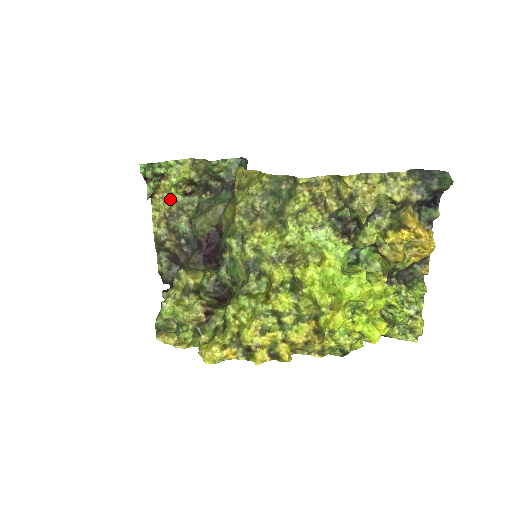
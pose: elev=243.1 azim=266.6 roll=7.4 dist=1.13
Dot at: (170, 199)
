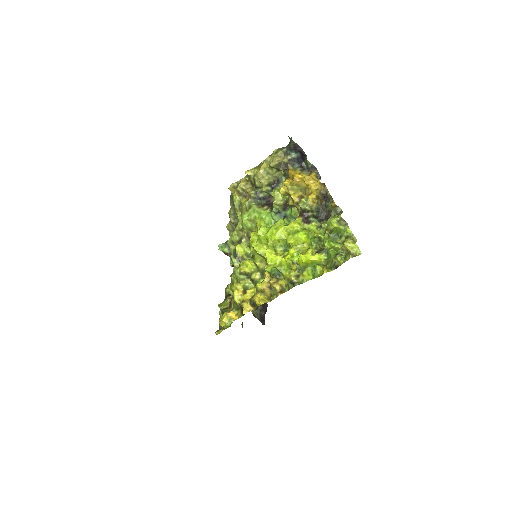
Dot at: occluded
